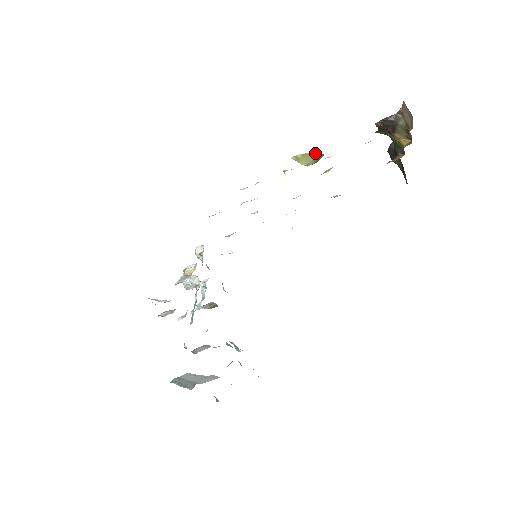
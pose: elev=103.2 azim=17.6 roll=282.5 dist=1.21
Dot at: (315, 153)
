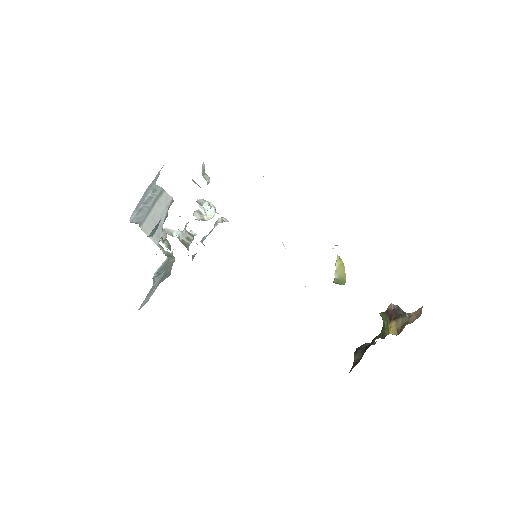
Dot at: (345, 275)
